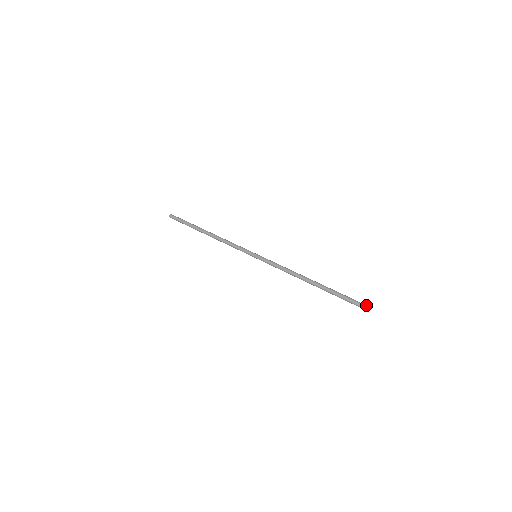
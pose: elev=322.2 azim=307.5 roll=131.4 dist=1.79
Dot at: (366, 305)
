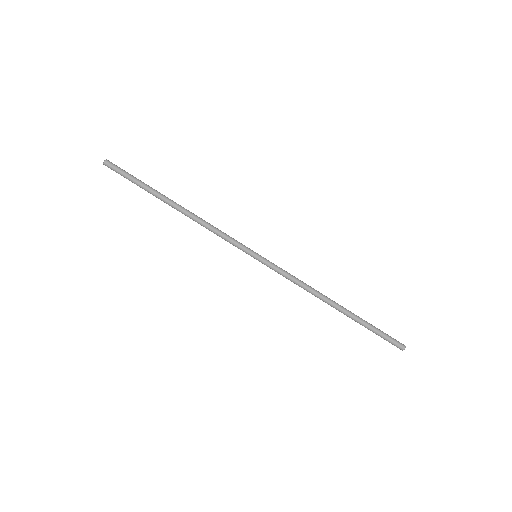
Dot at: (399, 348)
